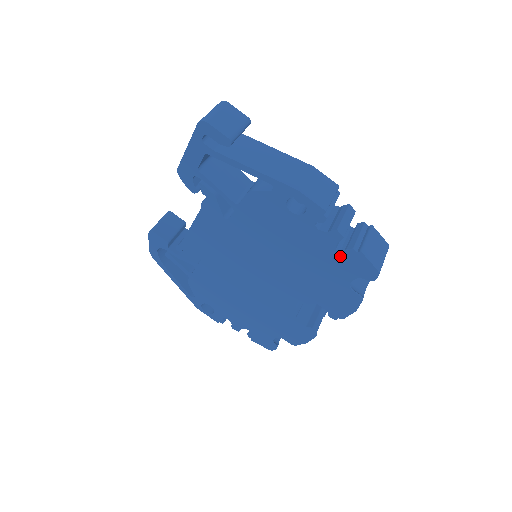
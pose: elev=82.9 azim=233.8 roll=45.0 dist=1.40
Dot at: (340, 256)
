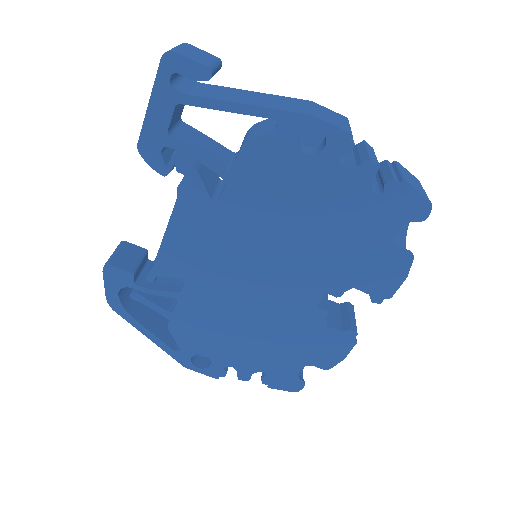
Dot at: (378, 198)
